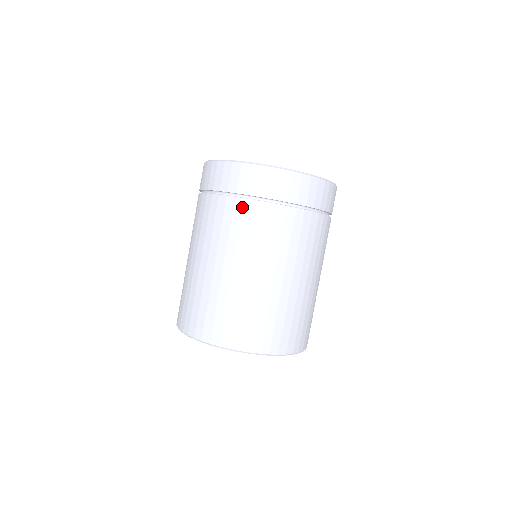
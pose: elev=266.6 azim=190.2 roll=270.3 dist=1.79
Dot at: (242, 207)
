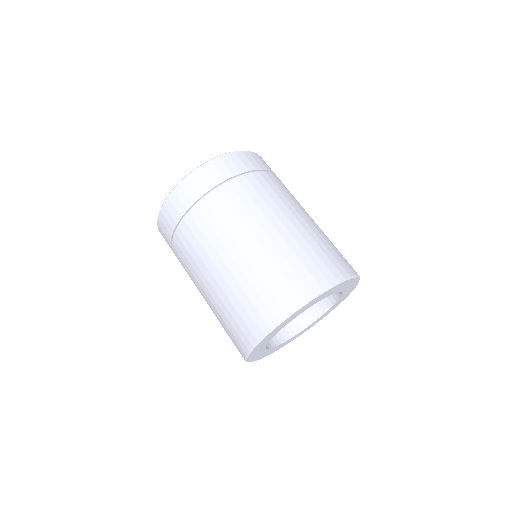
Dot at: (177, 246)
